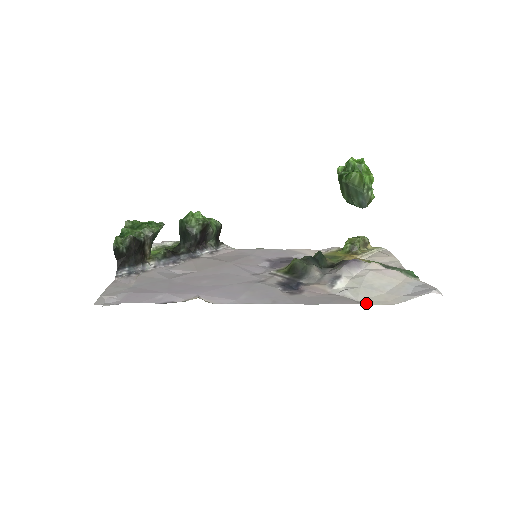
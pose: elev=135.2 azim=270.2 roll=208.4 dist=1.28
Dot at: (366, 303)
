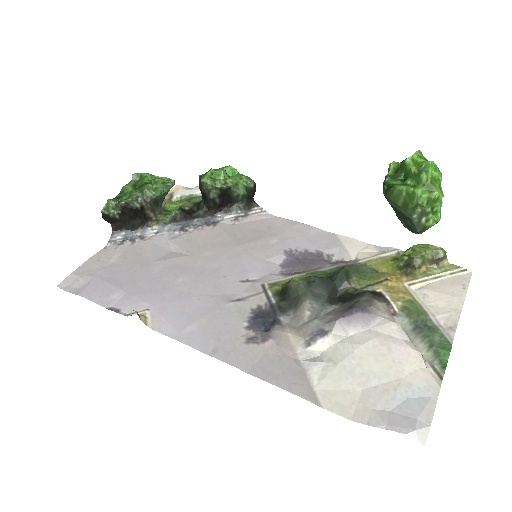
Dot at: (319, 400)
